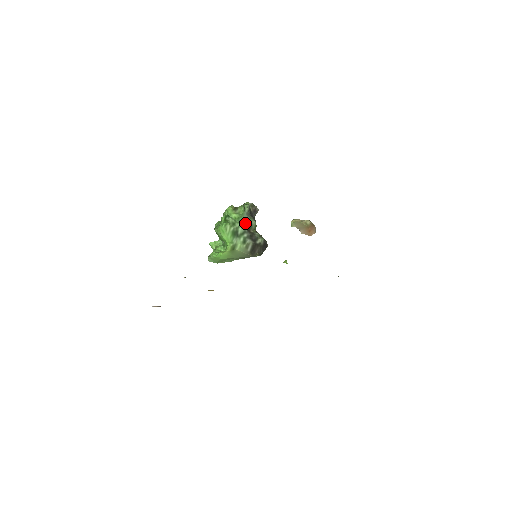
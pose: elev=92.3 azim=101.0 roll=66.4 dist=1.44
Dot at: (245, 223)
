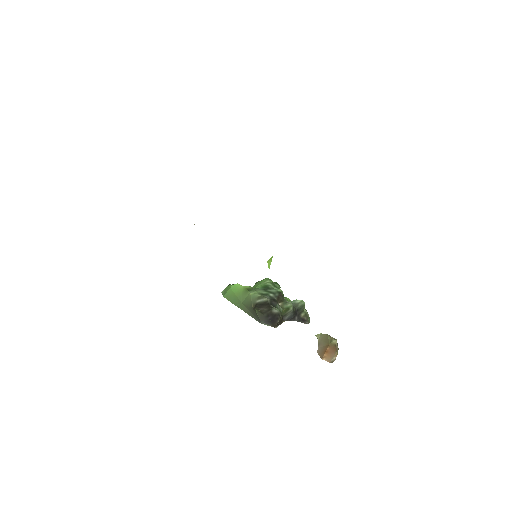
Dot at: (283, 294)
